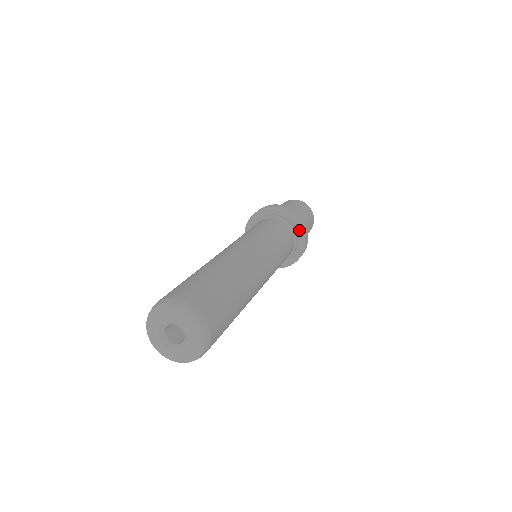
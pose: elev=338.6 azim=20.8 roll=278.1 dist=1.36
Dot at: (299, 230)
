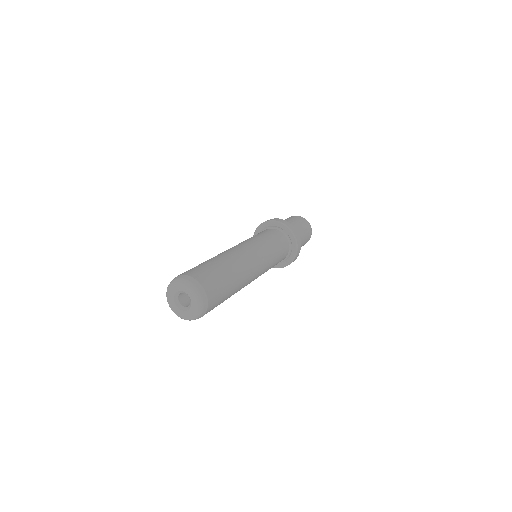
Dot at: (283, 226)
